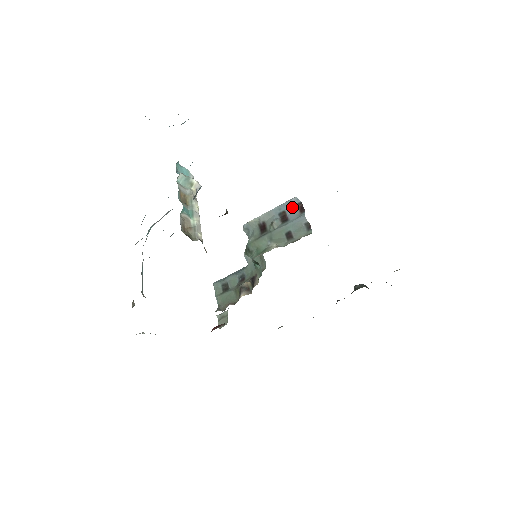
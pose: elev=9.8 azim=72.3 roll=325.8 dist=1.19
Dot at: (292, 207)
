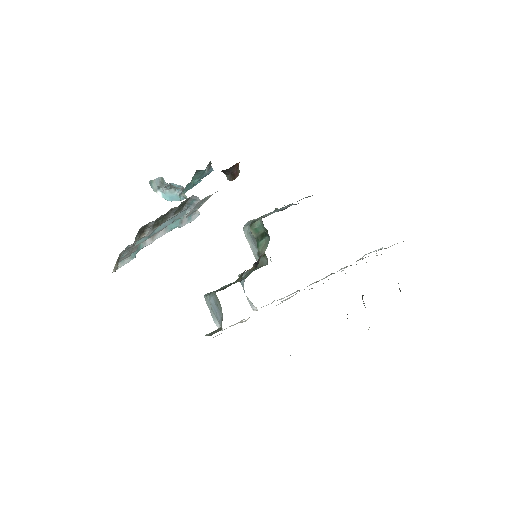
Dot at: occluded
